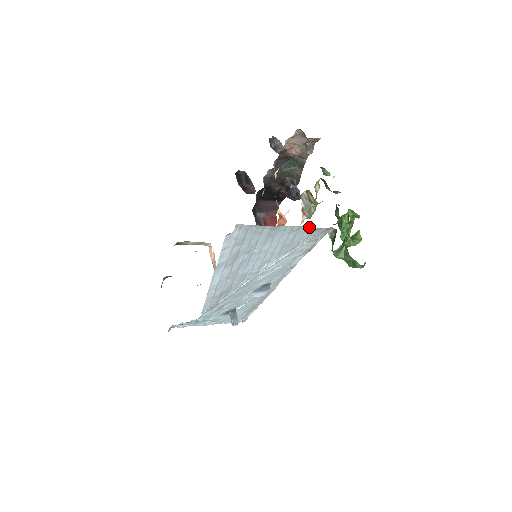
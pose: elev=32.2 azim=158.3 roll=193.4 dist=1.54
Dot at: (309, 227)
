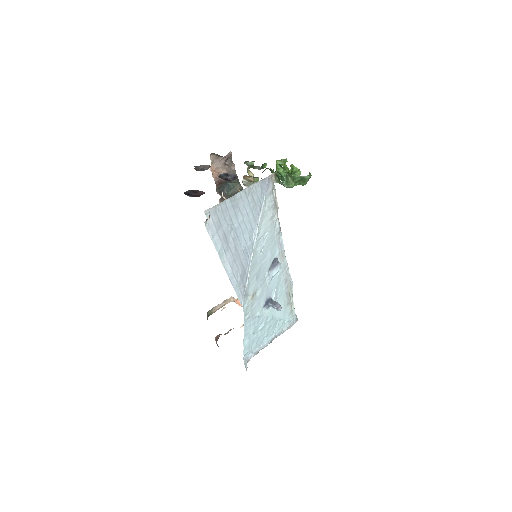
Dot at: (255, 184)
